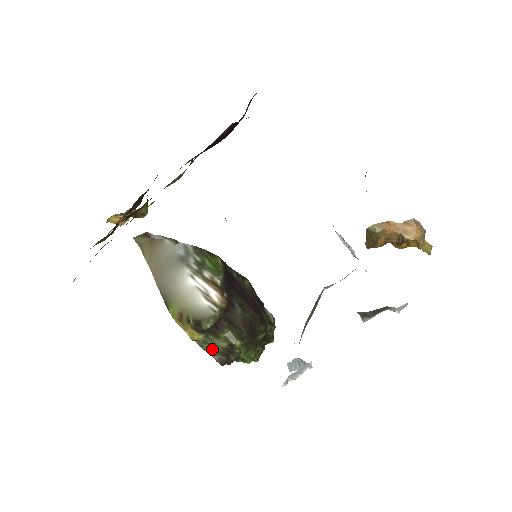
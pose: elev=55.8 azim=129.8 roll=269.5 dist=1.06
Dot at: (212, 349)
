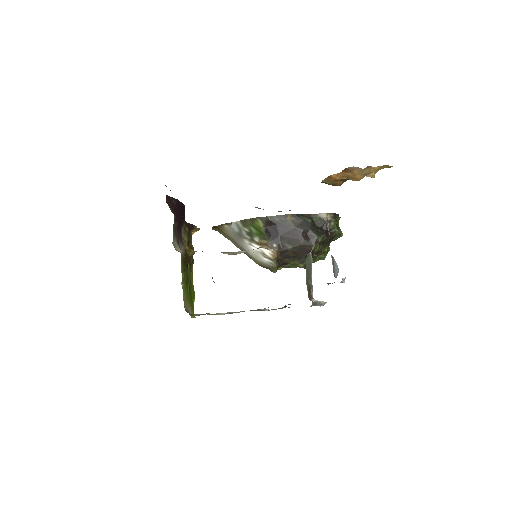
Dot at: (294, 267)
